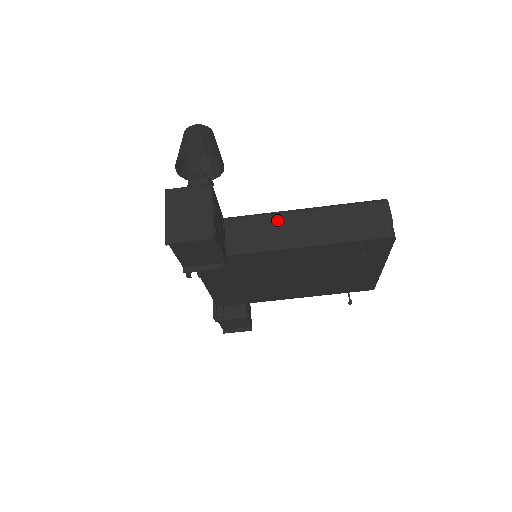
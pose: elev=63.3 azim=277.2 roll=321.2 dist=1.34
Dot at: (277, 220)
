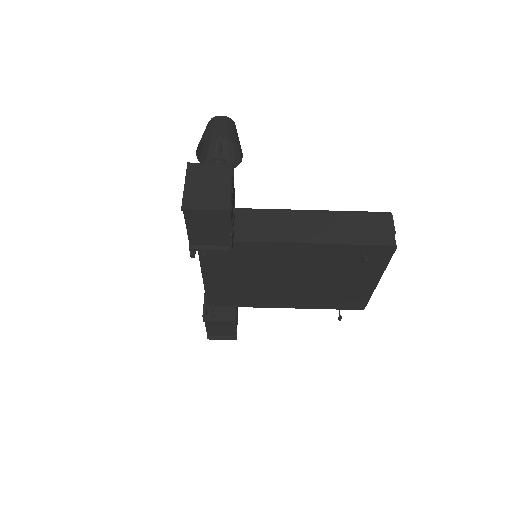
Dot at: (285, 216)
